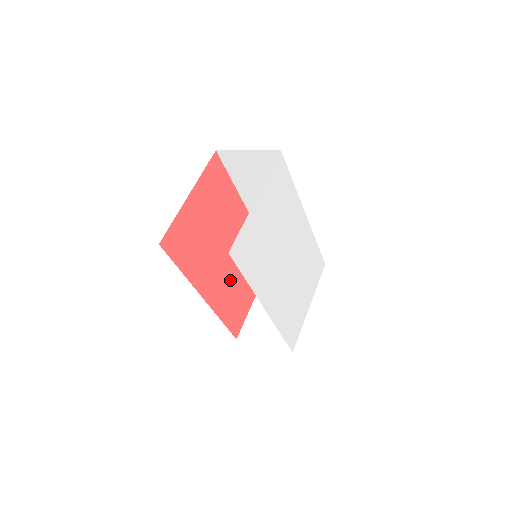
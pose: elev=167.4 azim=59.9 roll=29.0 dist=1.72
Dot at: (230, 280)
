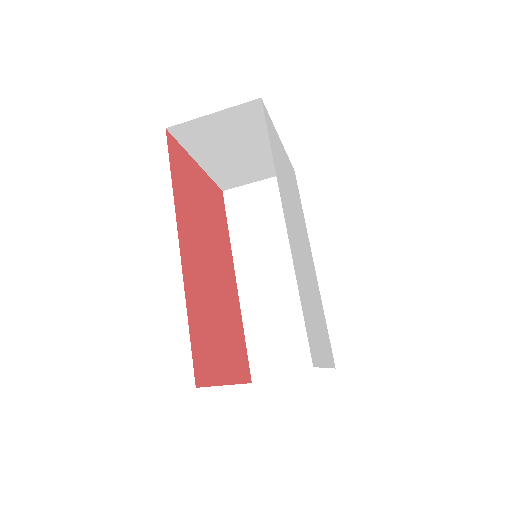
Dot at: (208, 298)
